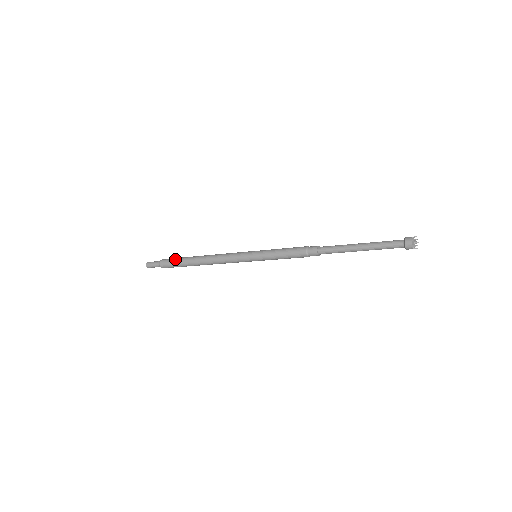
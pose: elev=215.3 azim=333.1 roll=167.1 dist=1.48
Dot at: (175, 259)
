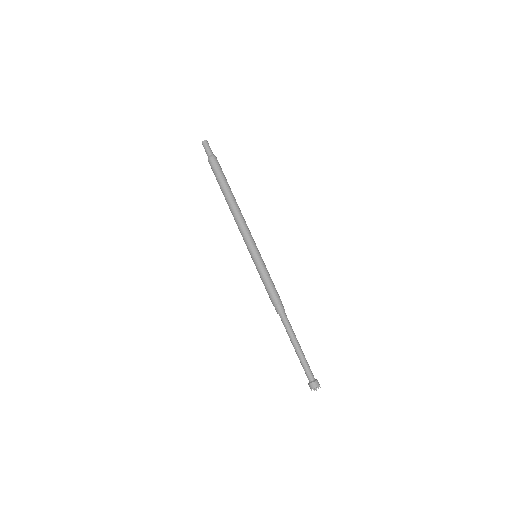
Dot at: (218, 174)
